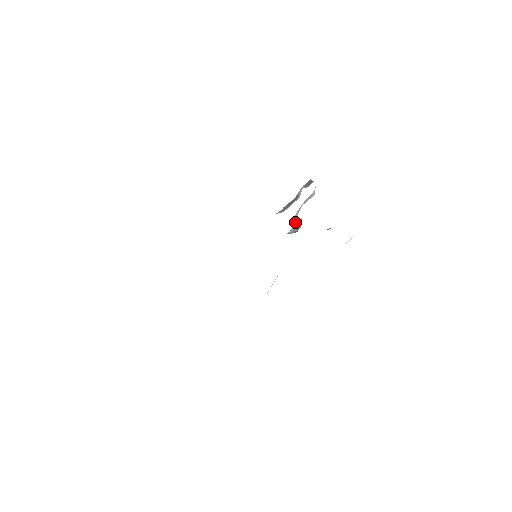
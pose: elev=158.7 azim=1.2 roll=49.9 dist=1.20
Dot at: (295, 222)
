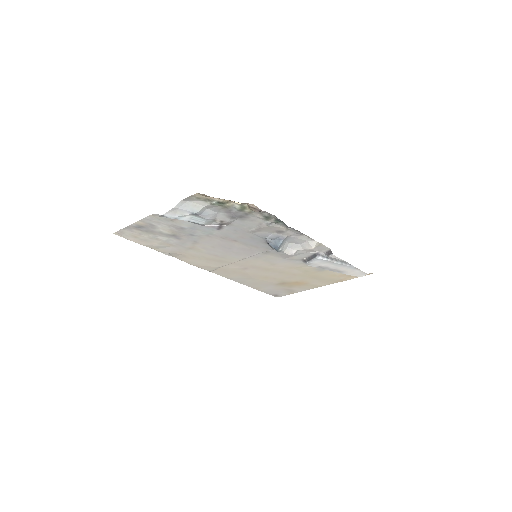
Dot at: (288, 252)
